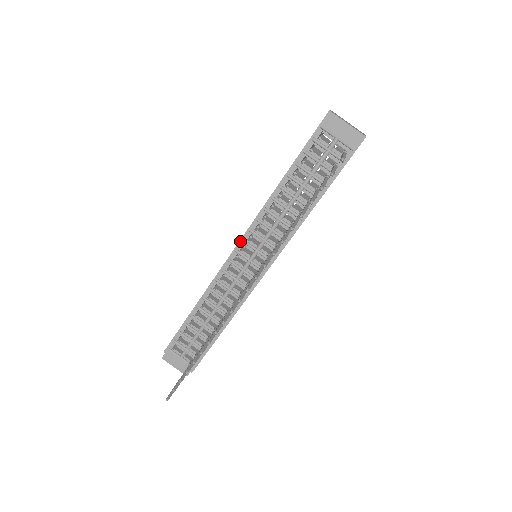
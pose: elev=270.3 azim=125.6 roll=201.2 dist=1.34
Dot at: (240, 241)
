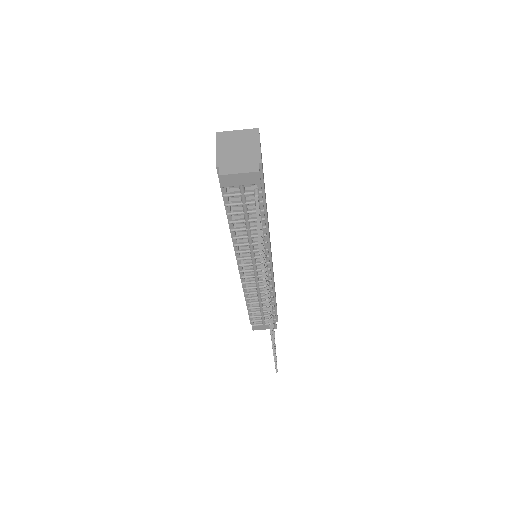
Dot at: (237, 262)
